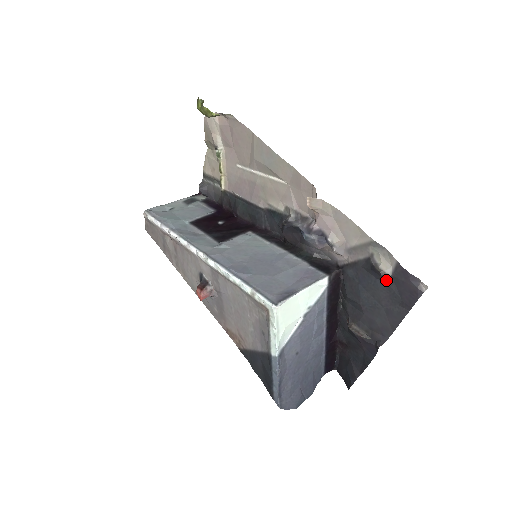
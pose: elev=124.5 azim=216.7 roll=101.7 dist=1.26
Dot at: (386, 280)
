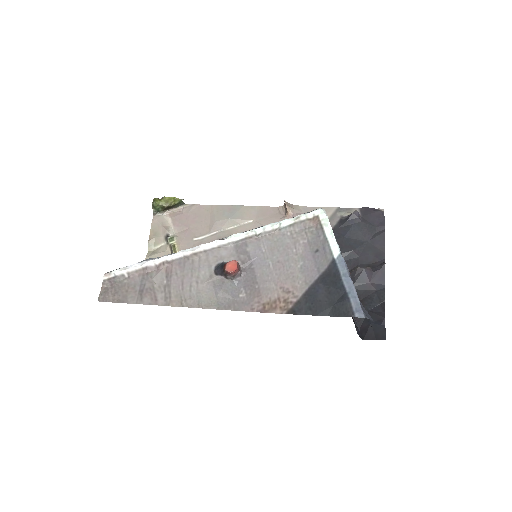
Dot at: (360, 220)
